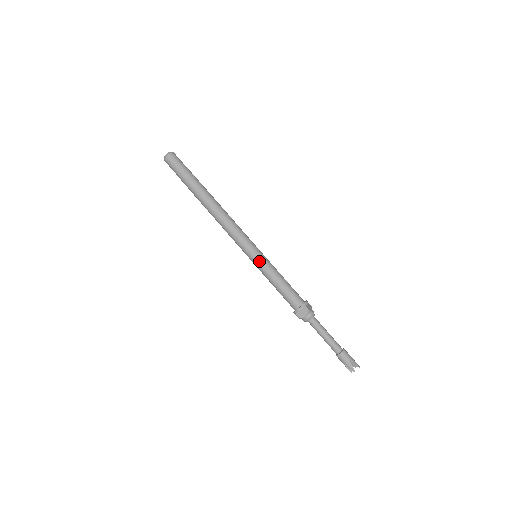
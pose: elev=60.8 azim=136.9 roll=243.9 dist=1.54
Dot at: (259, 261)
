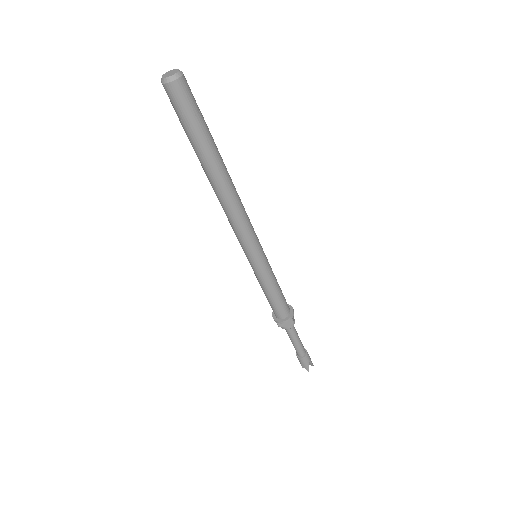
Dot at: (261, 267)
